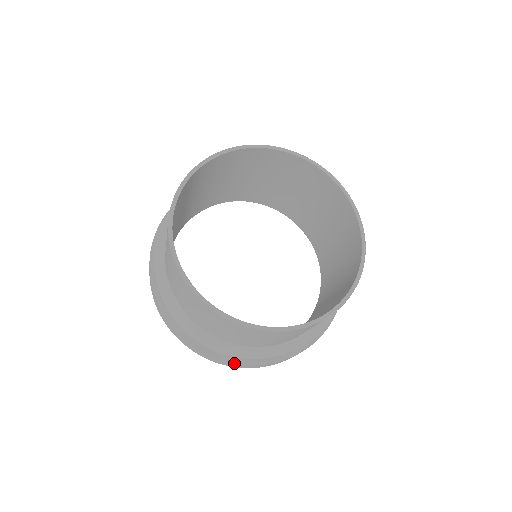
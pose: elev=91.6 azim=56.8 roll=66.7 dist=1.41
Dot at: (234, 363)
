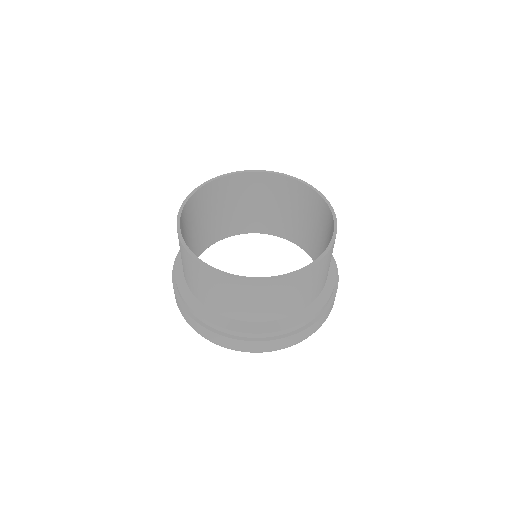
Dot at: (280, 338)
